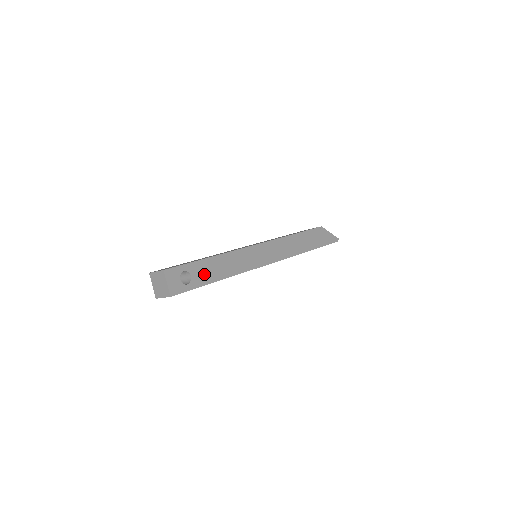
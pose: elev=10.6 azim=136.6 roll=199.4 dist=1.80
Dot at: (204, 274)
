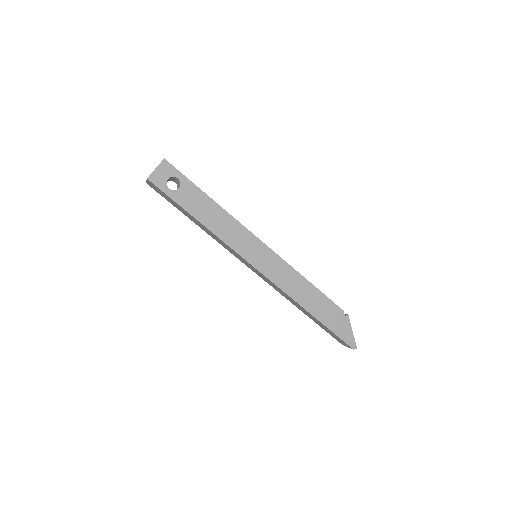
Dot at: (191, 200)
